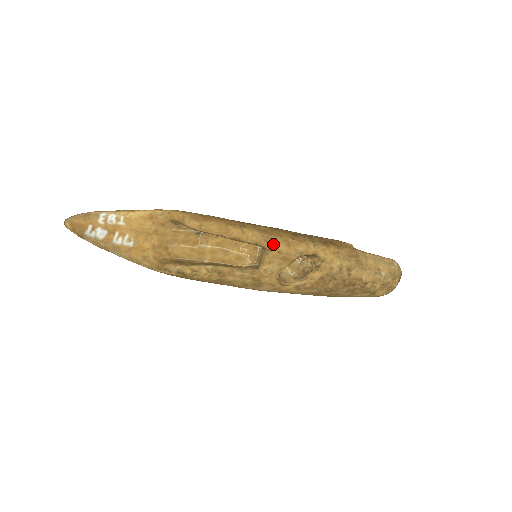
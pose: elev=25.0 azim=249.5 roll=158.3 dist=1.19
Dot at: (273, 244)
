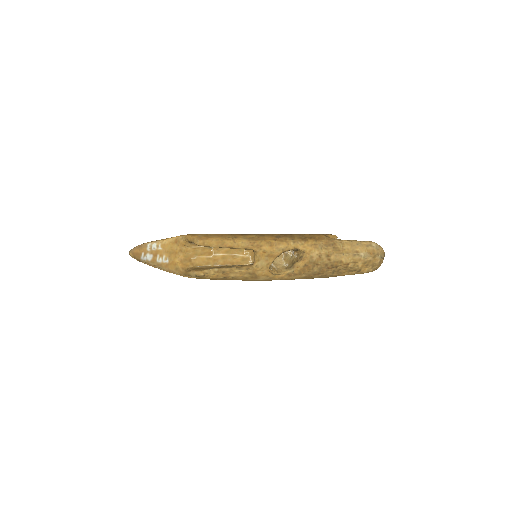
Dot at: (258, 247)
